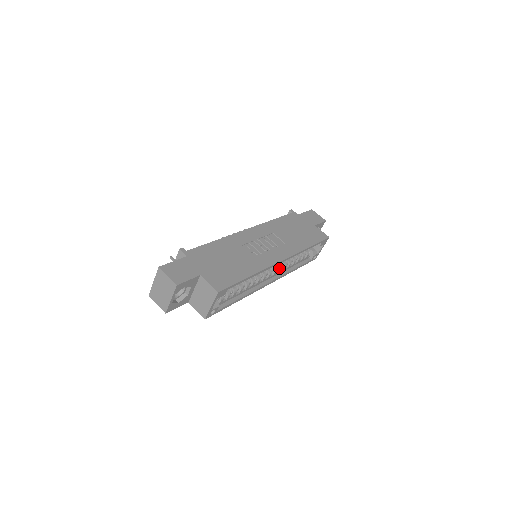
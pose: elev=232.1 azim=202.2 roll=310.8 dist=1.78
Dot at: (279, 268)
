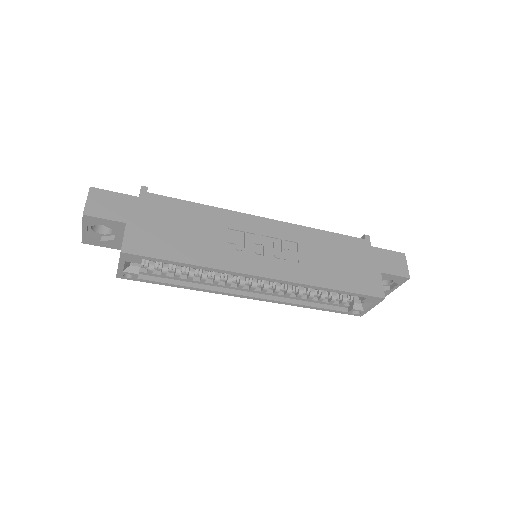
Dot at: (275, 288)
